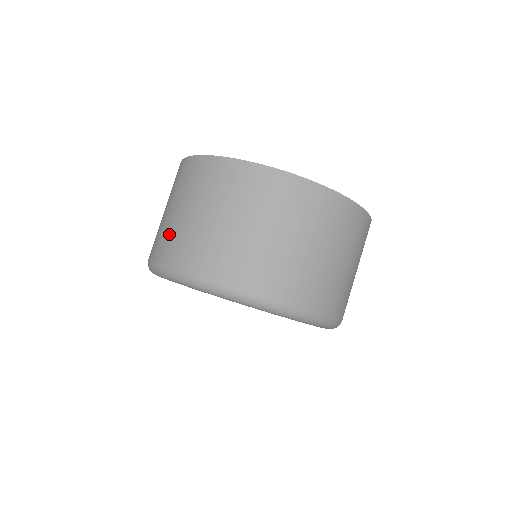
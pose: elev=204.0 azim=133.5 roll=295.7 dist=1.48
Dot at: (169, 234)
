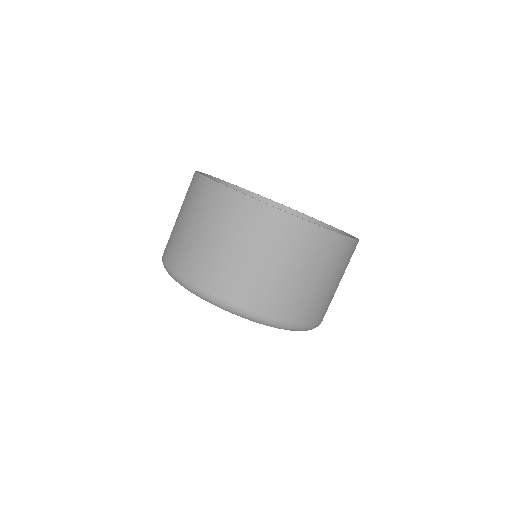
Dot at: (238, 277)
